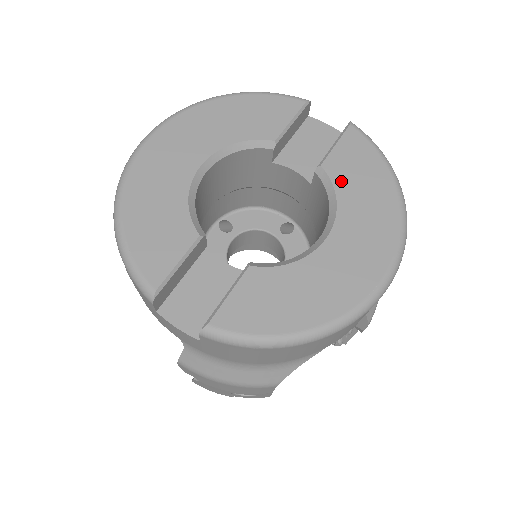
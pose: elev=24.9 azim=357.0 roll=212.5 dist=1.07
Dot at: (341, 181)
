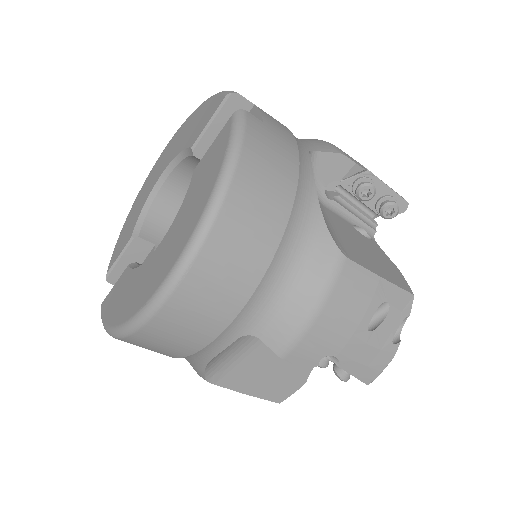
Dot at: (192, 187)
